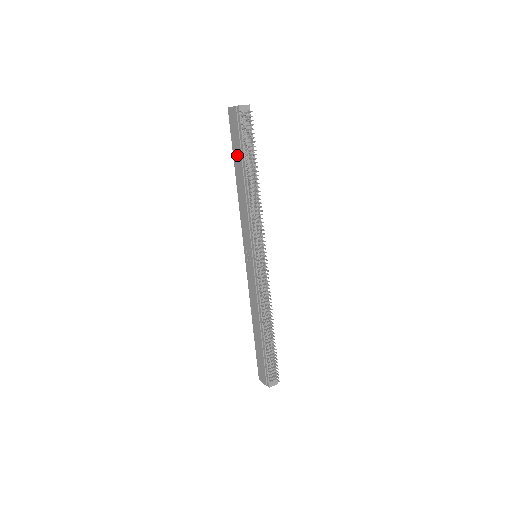
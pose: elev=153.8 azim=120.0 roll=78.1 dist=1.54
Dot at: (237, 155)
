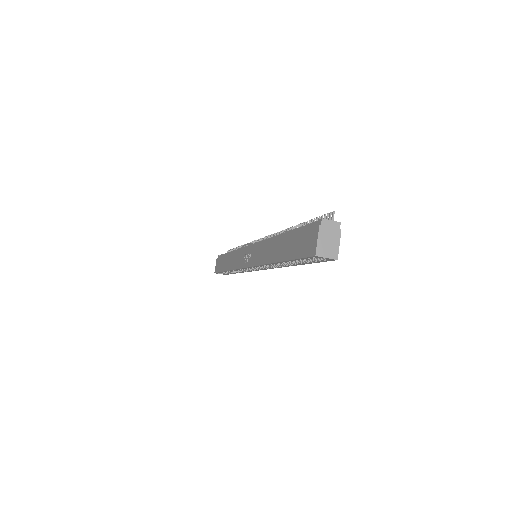
Dot at: (223, 264)
